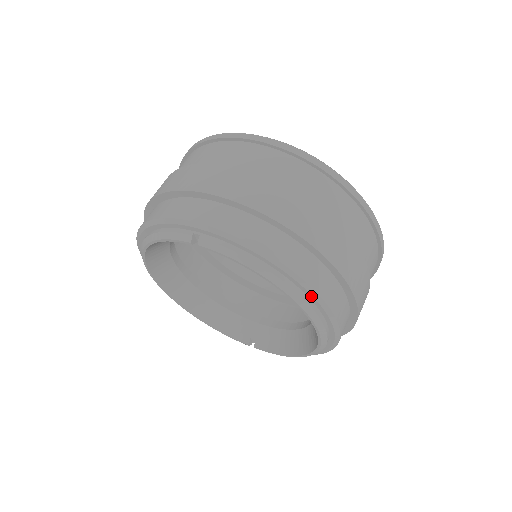
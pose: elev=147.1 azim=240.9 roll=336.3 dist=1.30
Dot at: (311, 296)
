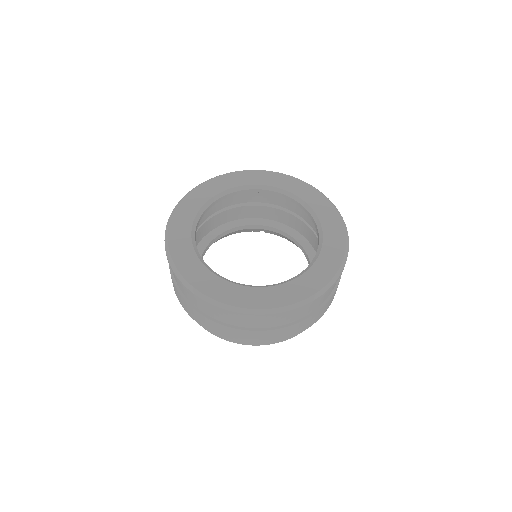
Dot at: occluded
